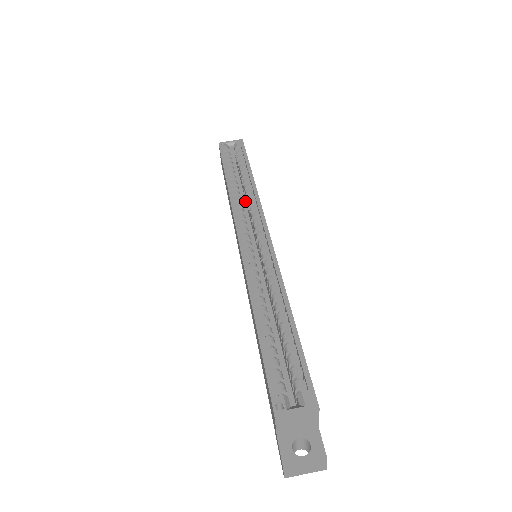
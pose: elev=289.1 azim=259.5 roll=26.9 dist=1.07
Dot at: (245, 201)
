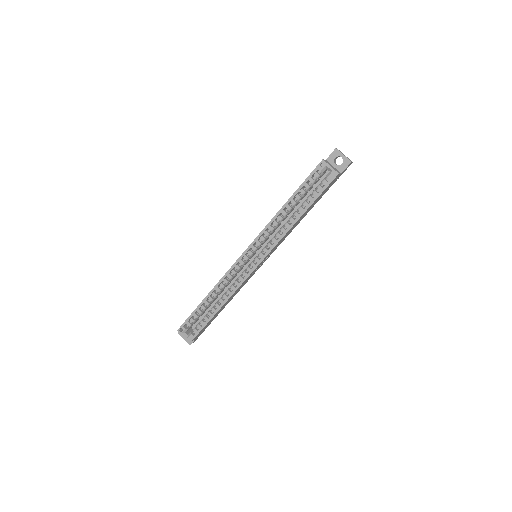
Dot at: occluded
